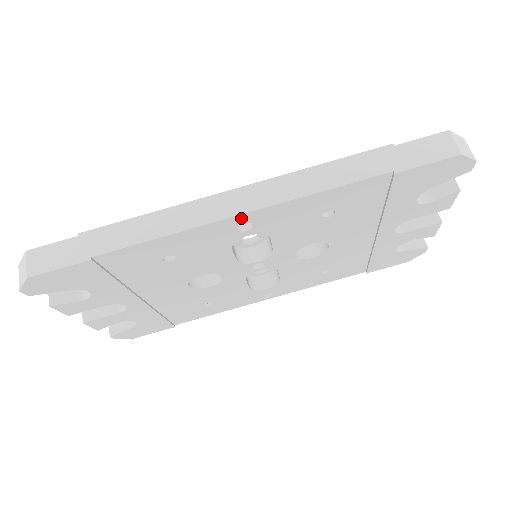
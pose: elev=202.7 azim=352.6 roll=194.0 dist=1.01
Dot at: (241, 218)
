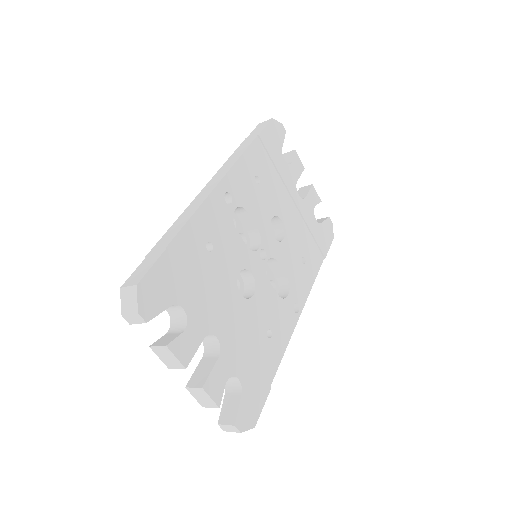
Dot at: (221, 188)
